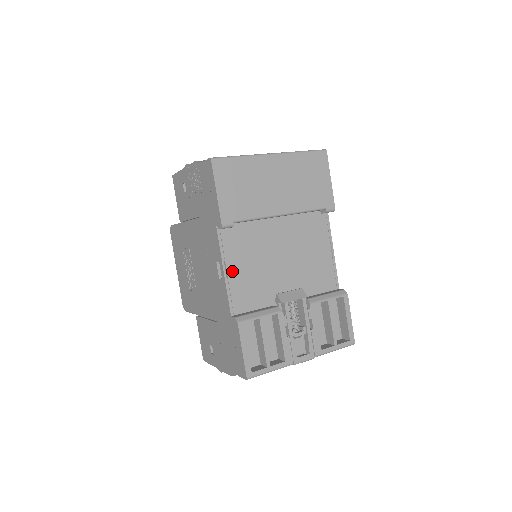
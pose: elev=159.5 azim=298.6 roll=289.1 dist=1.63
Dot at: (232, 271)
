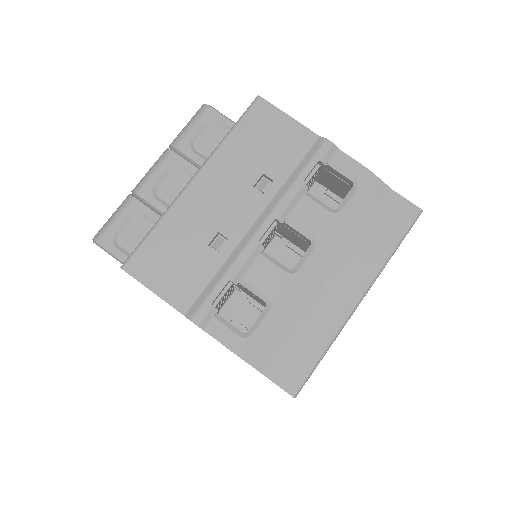
Dot at: occluded
